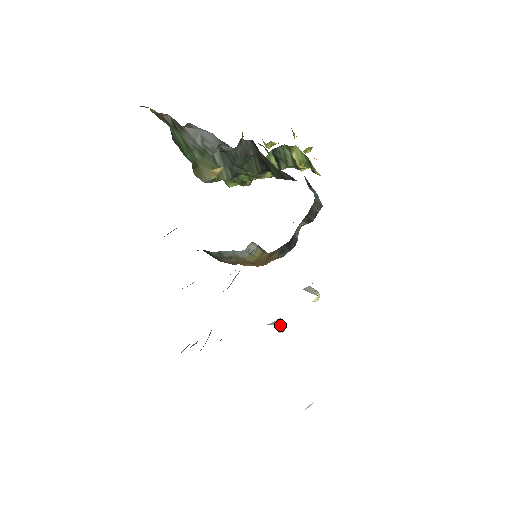
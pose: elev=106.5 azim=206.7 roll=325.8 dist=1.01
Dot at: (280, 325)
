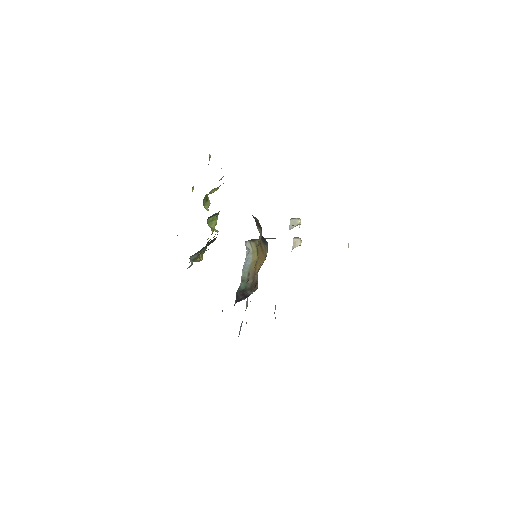
Dot at: (297, 244)
